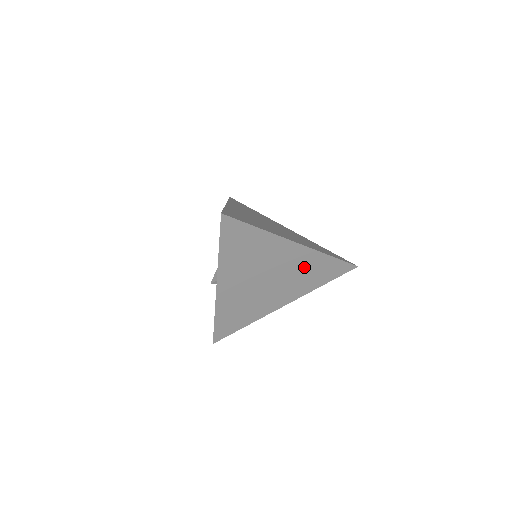
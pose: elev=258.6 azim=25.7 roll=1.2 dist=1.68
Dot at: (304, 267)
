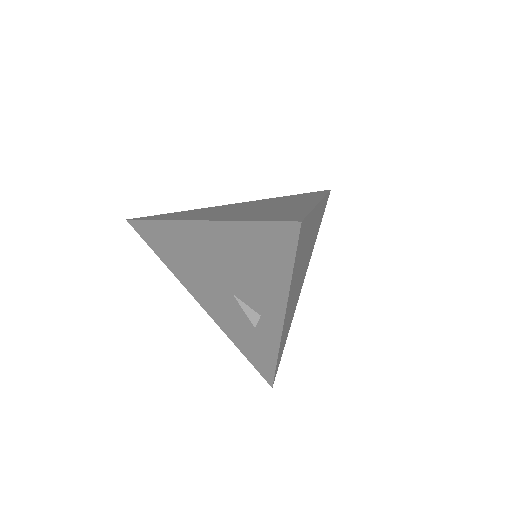
Dot at: (316, 226)
